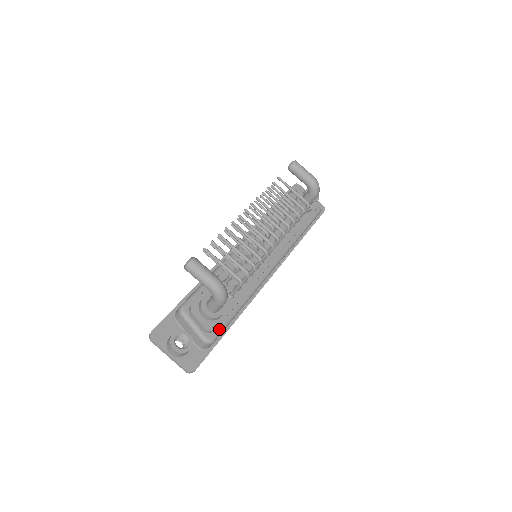
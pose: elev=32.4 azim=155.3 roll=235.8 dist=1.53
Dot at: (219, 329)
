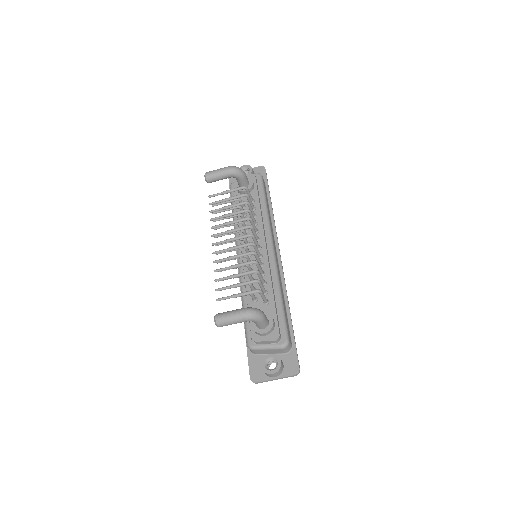
Dot at: (283, 330)
